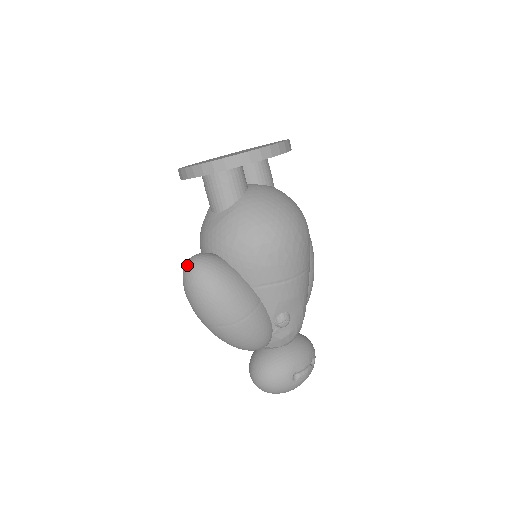
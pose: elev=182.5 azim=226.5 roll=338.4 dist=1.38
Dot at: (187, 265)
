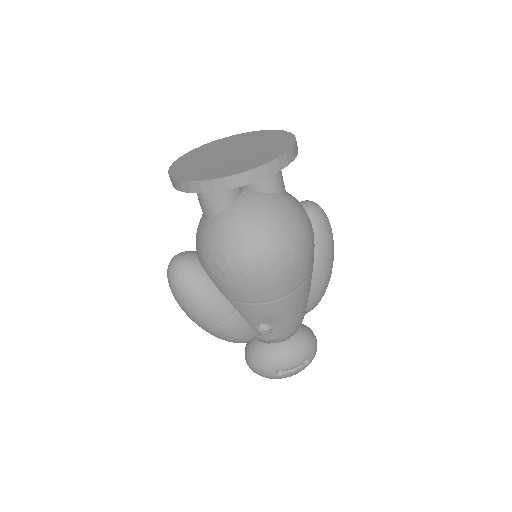
Dot at: (169, 264)
